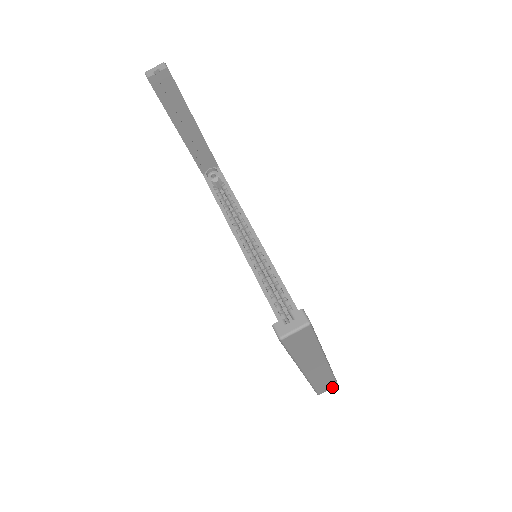
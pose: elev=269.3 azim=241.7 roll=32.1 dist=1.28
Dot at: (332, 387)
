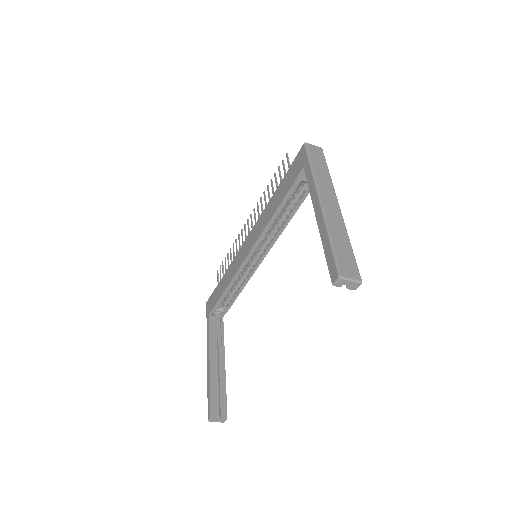
Dot at: occluded
